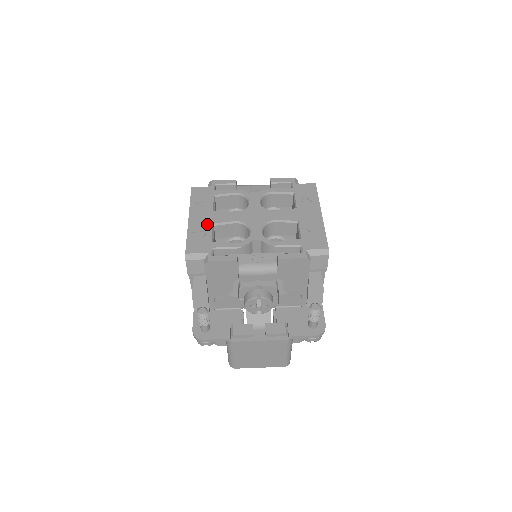
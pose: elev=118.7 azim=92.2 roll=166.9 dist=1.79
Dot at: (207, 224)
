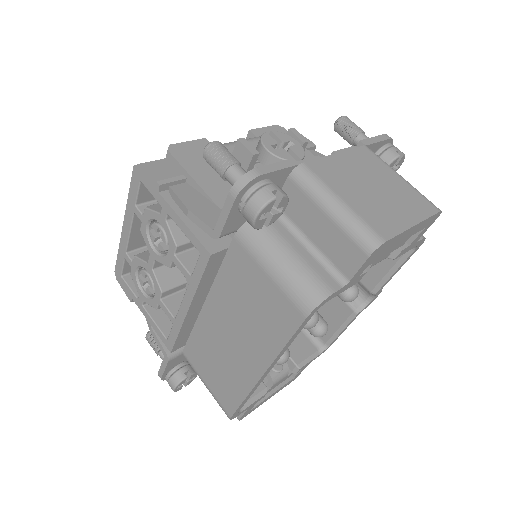
Dot at: occluded
